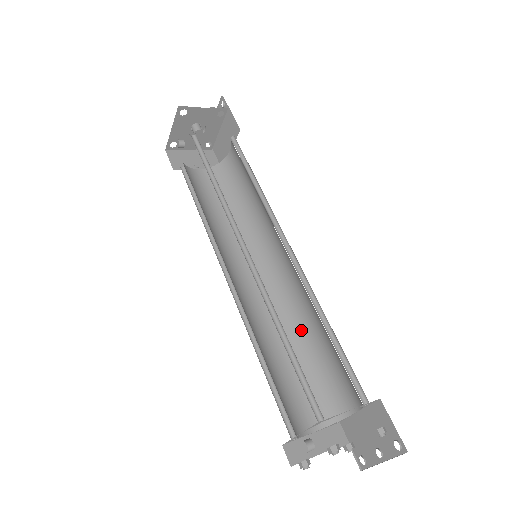
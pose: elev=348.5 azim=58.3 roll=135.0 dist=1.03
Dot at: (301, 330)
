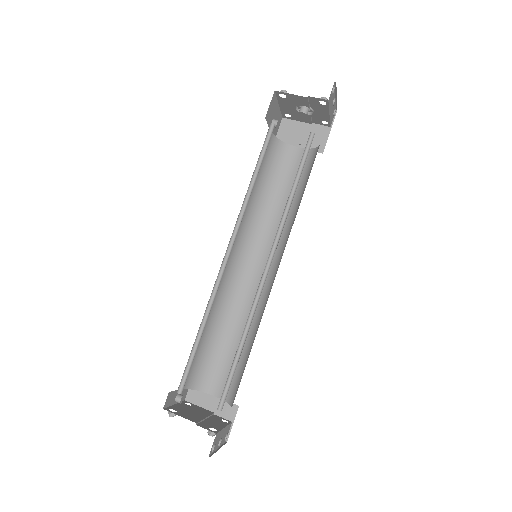
Dot at: (255, 330)
